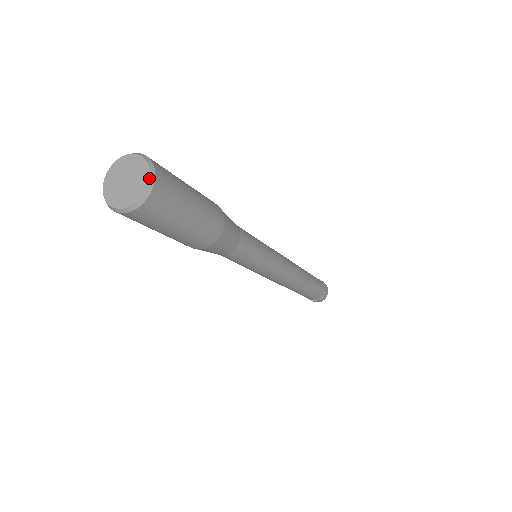
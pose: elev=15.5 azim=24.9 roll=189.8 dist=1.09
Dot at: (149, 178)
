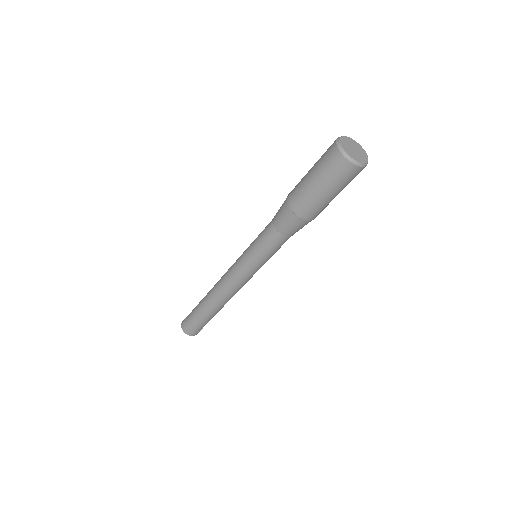
Dot at: (362, 148)
